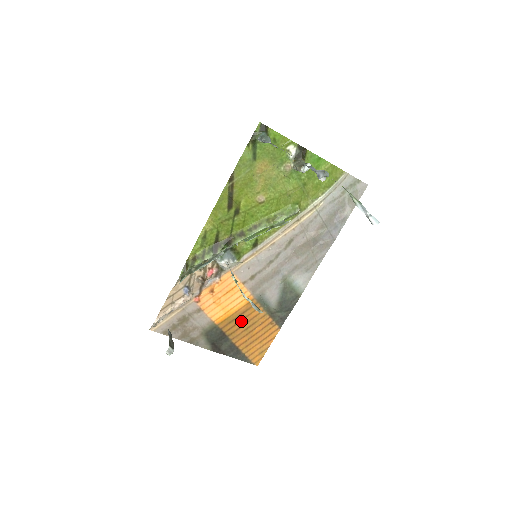
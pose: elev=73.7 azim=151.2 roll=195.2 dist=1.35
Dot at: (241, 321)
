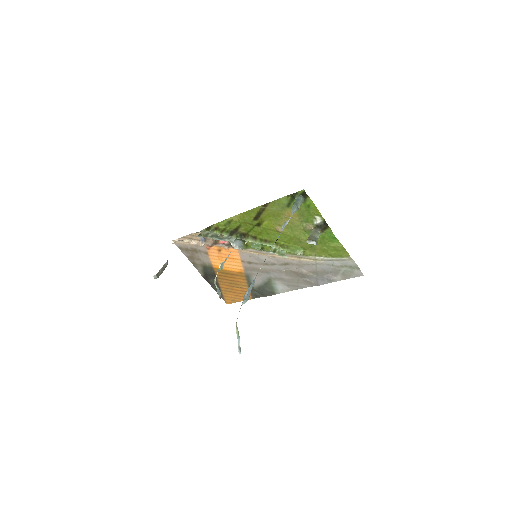
Dot at: (229, 277)
